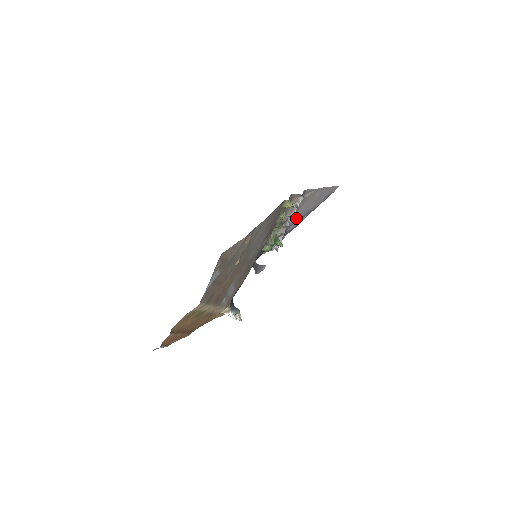
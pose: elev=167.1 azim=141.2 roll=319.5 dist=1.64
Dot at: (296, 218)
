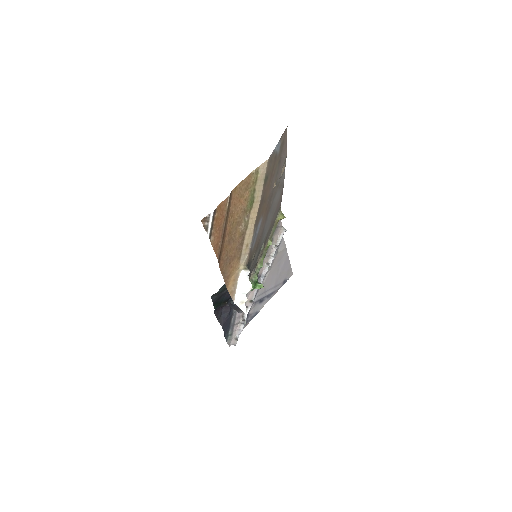
Dot at: (261, 292)
